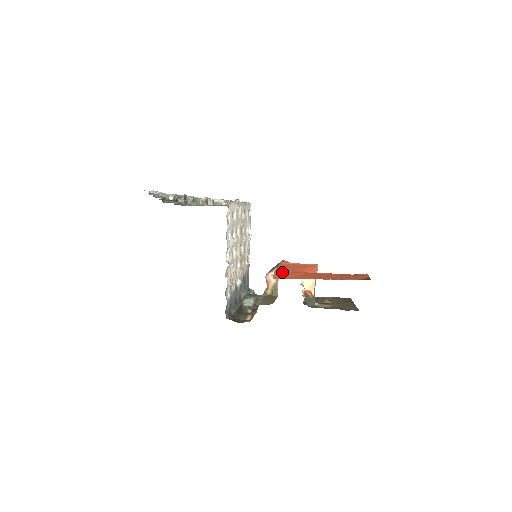
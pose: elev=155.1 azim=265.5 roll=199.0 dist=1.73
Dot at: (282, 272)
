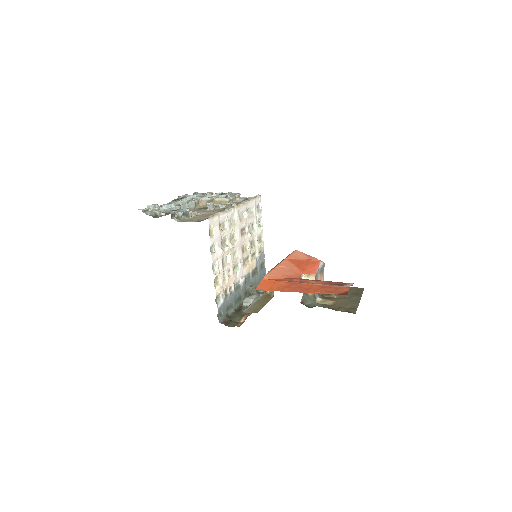
Dot at: (268, 281)
